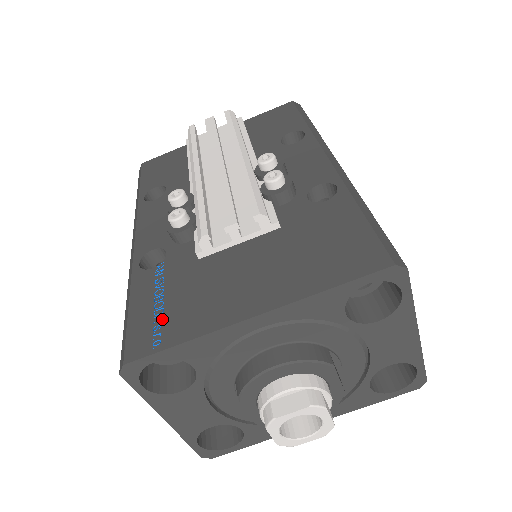
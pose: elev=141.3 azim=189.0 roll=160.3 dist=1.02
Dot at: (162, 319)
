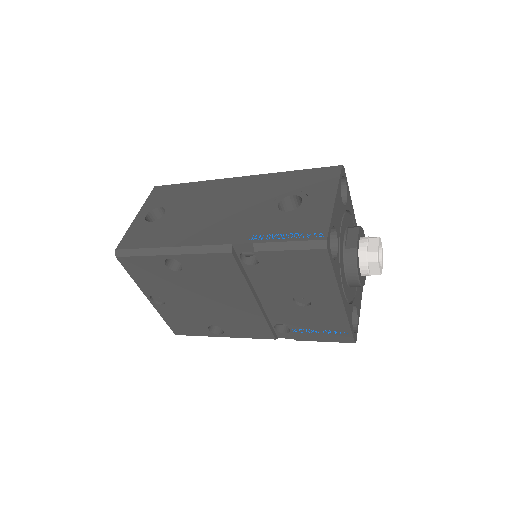
Dot at: occluded
